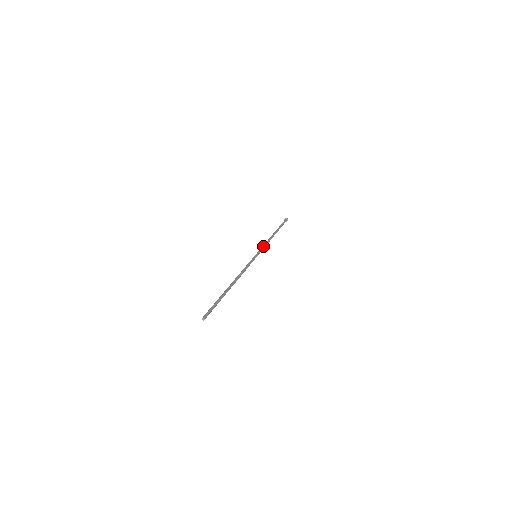
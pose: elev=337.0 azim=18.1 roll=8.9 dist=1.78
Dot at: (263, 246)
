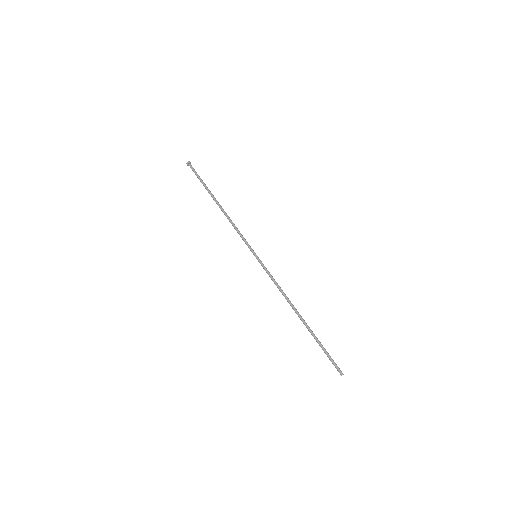
Dot at: (242, 235)
